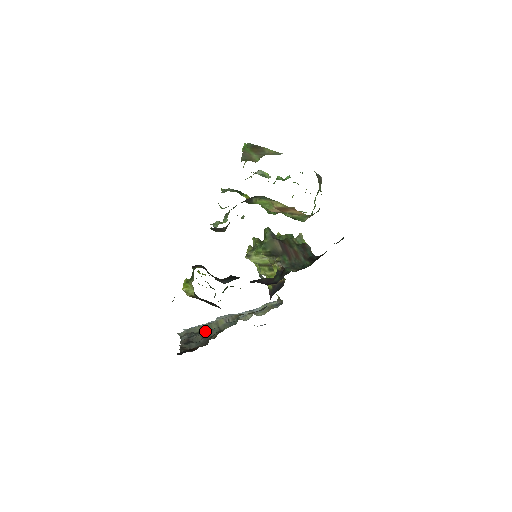
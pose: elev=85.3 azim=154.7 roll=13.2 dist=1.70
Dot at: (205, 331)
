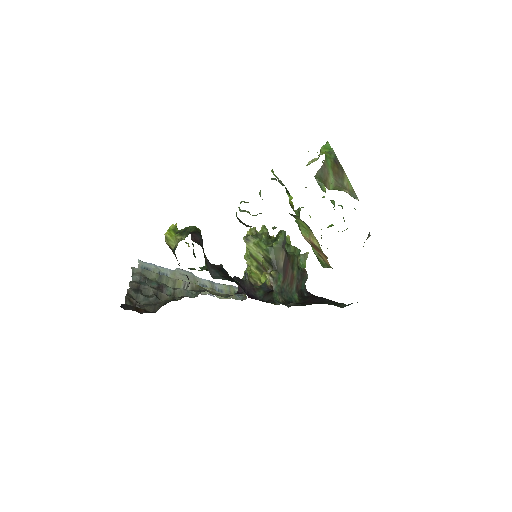
Dot at: (160, 285)
